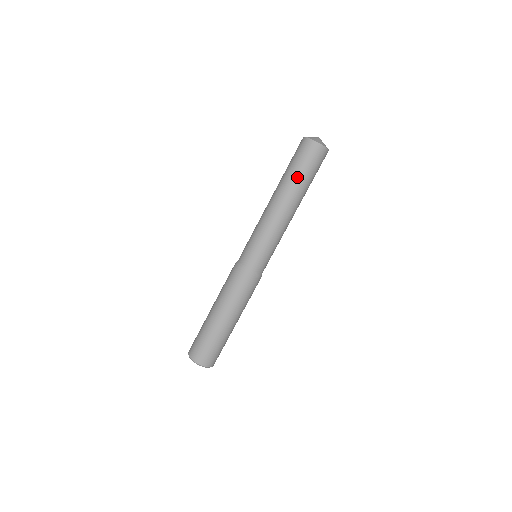
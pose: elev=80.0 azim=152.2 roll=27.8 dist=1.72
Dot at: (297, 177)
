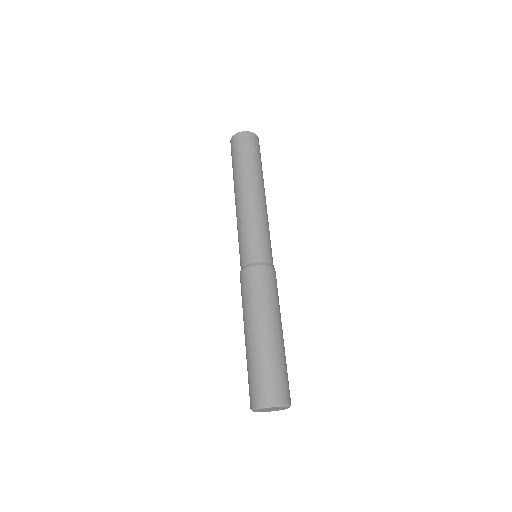
Dot at: (241, 164)
